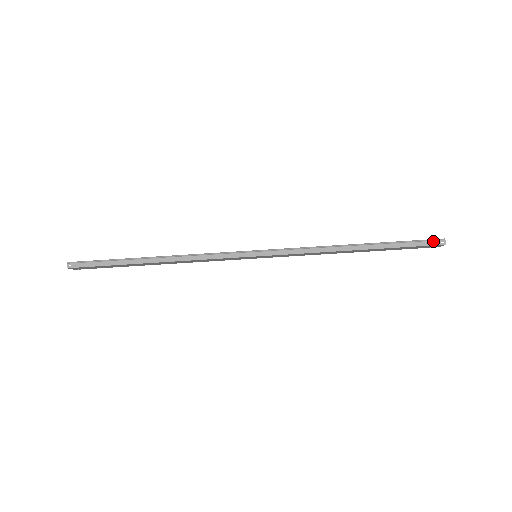
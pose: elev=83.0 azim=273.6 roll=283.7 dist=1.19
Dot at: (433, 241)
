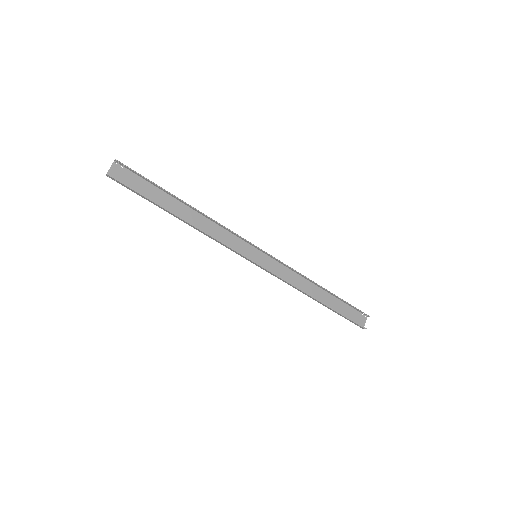
Dot at: (359, 326)
